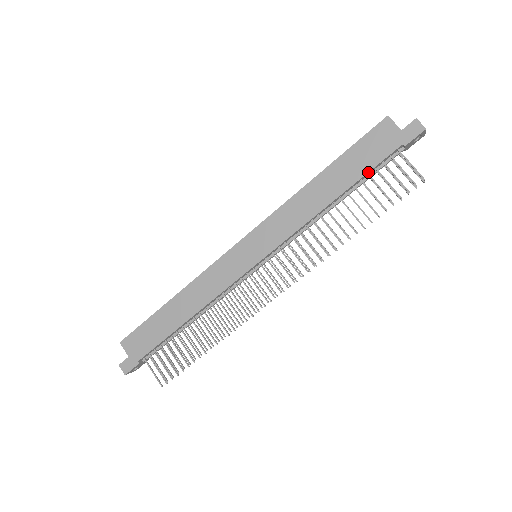
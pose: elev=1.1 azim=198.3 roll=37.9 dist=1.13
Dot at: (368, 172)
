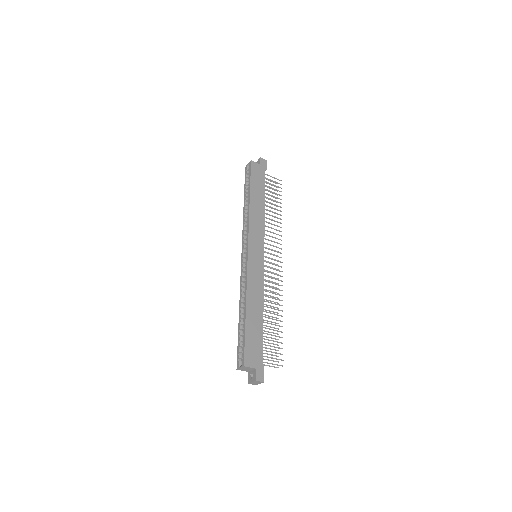
Dot at: occluded
